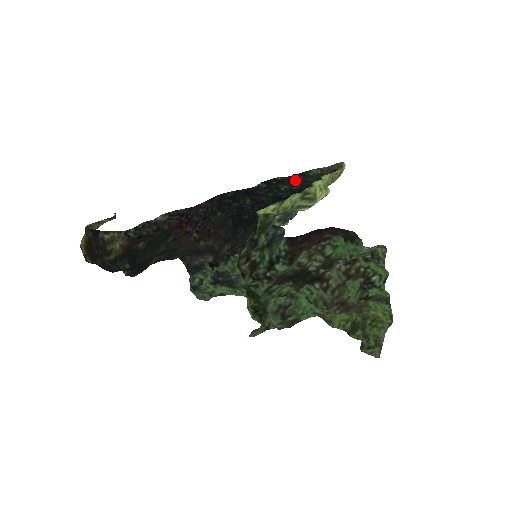
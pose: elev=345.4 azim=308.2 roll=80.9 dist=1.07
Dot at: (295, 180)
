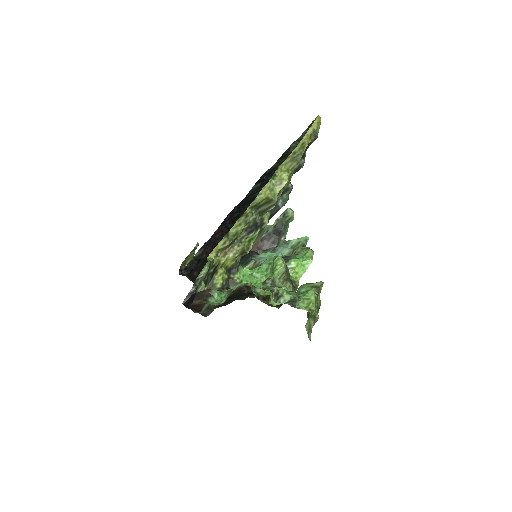
Dot at: occluded
